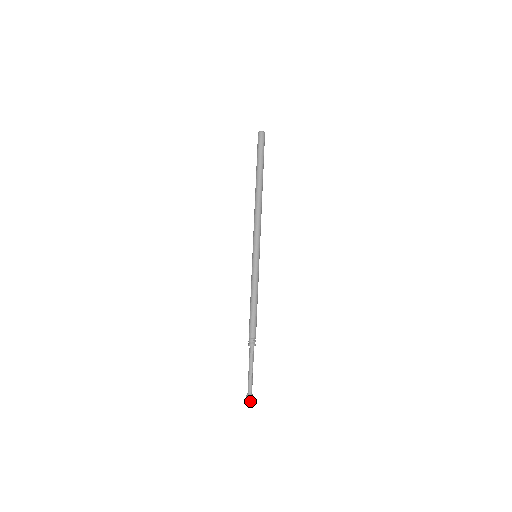
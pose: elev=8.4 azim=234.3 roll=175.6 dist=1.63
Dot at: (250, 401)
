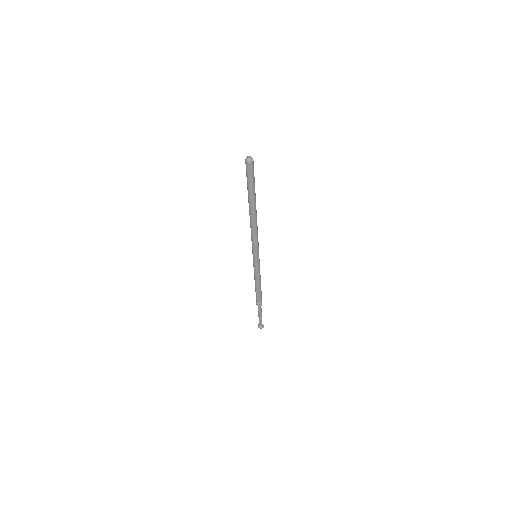
Dot at: (261, 328)
